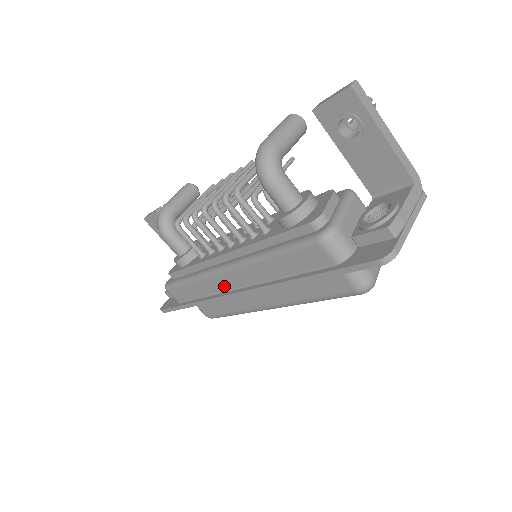
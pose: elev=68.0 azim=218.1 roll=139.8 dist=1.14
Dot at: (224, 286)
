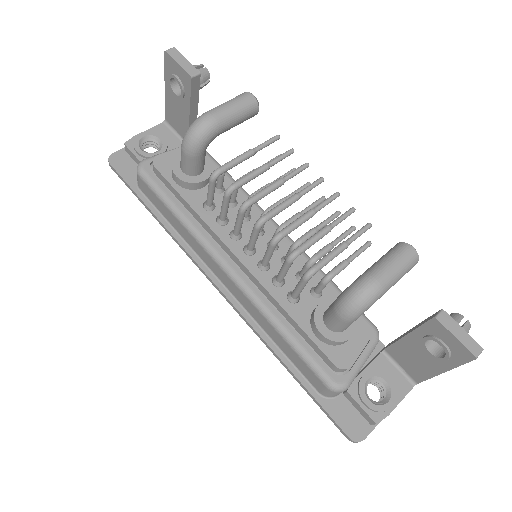
Dot at: (209, 264)
